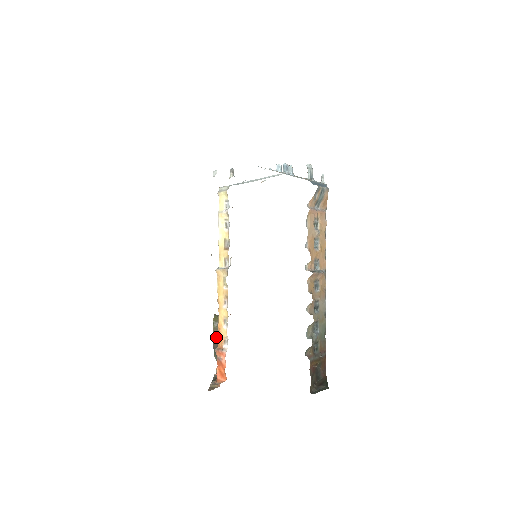
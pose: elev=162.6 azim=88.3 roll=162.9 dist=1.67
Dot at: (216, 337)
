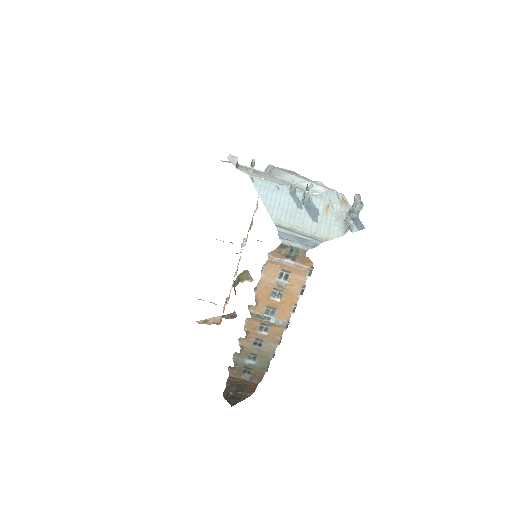
Dot at: occluded
